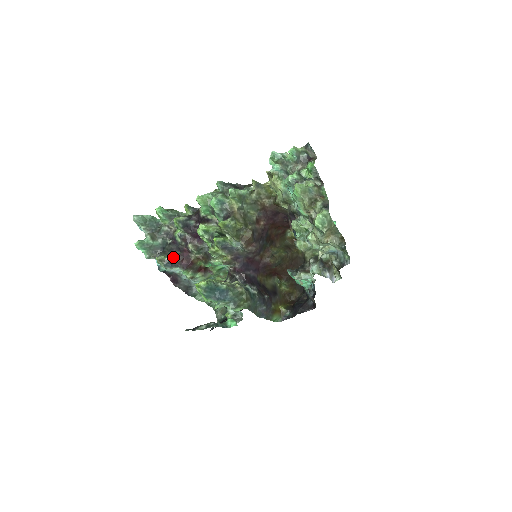
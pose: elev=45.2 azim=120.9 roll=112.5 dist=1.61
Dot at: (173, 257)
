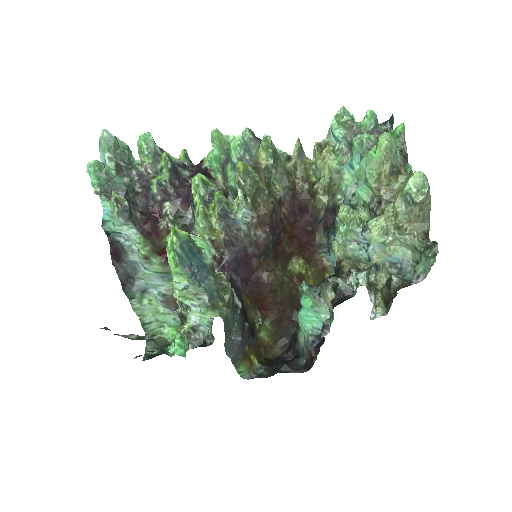
Dot at: (135, 210)
